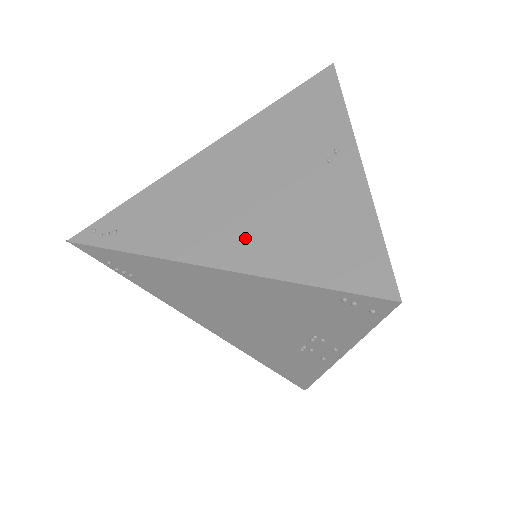
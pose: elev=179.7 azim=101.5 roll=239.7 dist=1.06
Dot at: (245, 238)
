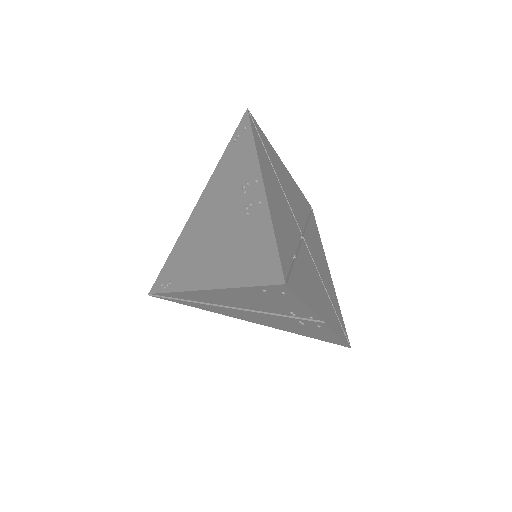
Dot at: occluded
